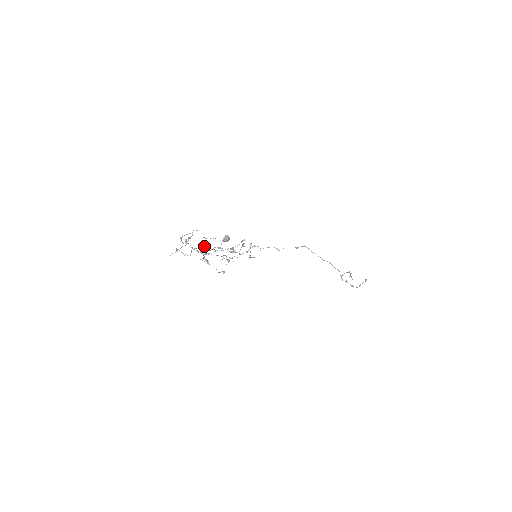
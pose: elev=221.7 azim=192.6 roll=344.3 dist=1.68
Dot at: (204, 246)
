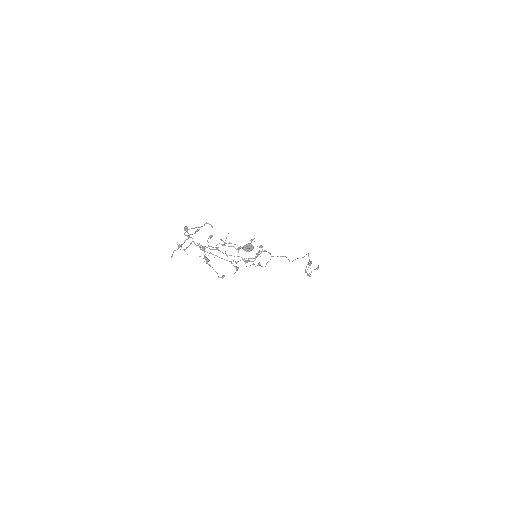
Dot at: occluded
